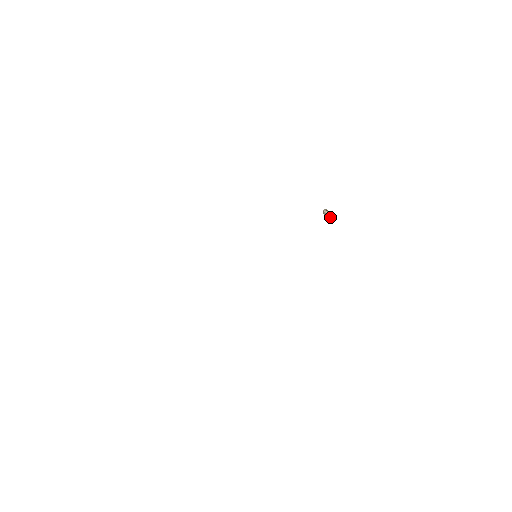
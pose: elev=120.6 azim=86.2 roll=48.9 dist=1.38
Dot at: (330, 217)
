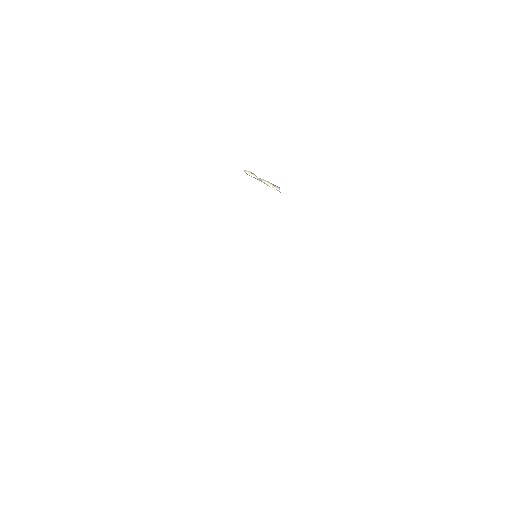
Dot at: (271, 186)
